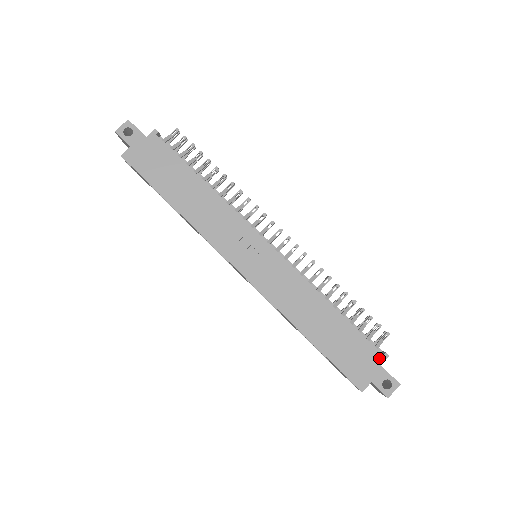
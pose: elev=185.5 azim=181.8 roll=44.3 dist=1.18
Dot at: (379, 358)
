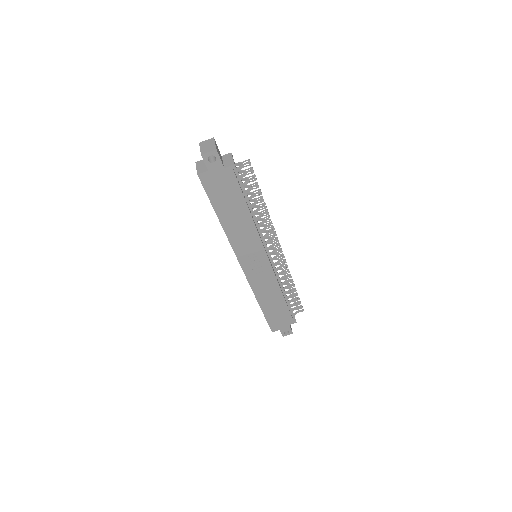
Dot at: (291, 322)
